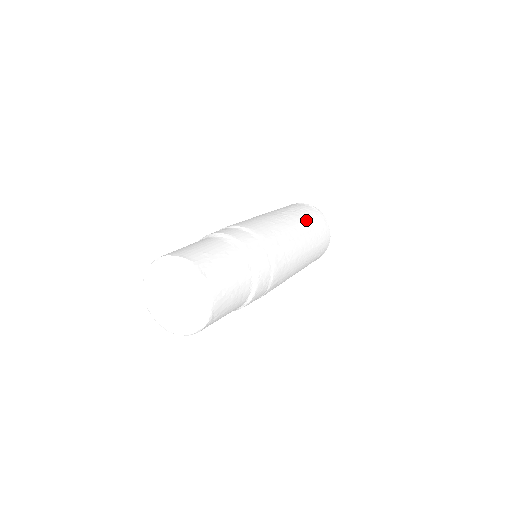
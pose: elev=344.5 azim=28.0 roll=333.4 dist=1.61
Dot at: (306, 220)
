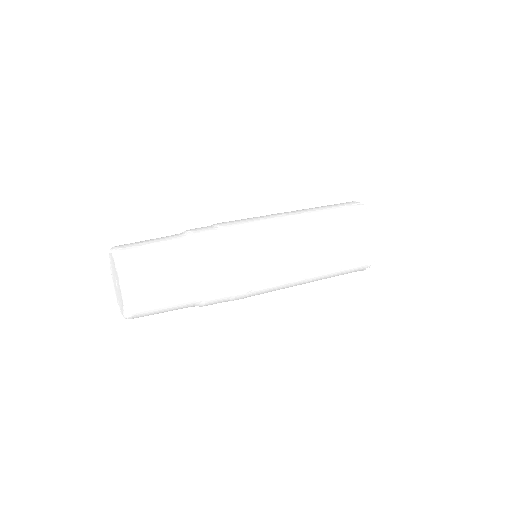
Dot at: (324, 214)
